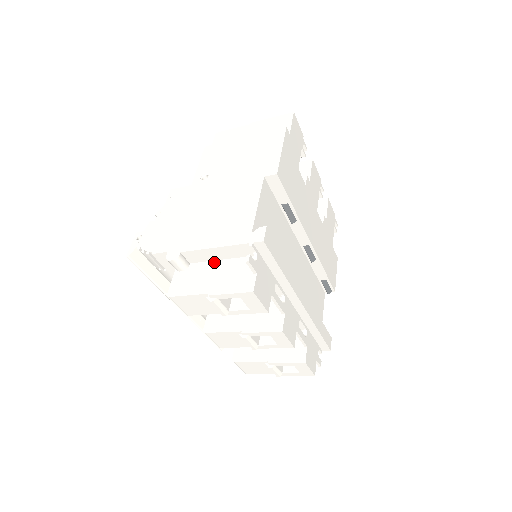
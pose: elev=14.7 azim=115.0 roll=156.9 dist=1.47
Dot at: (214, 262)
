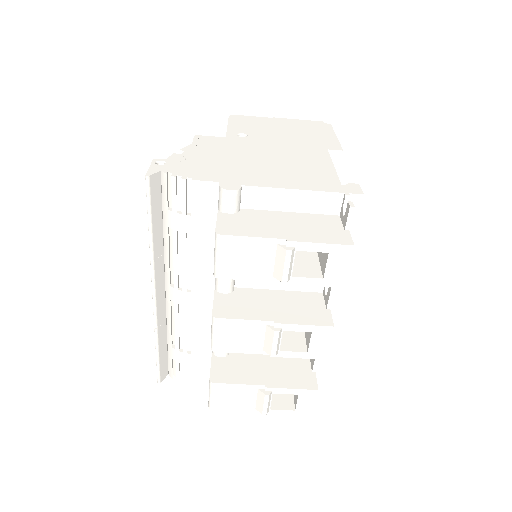
Dot at: (279, 212)
